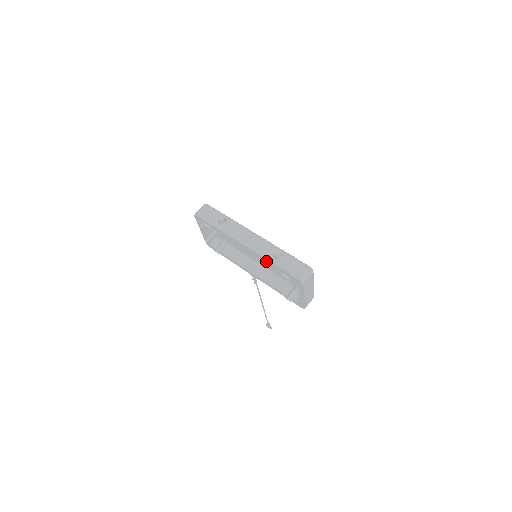
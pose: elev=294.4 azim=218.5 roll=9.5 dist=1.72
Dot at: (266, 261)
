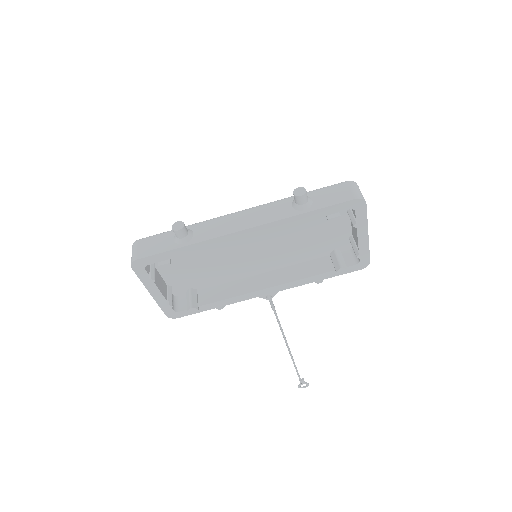
Dot at: (291, 223)
